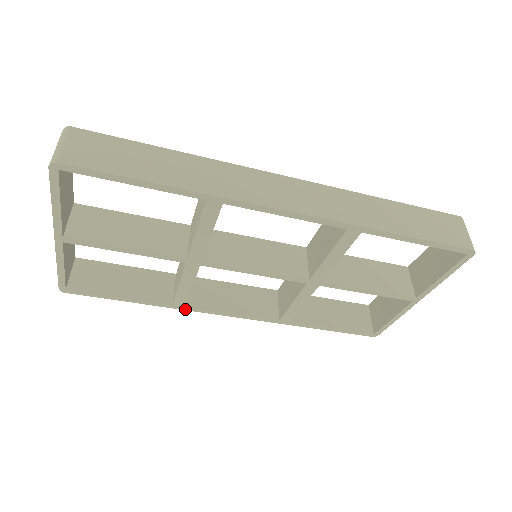
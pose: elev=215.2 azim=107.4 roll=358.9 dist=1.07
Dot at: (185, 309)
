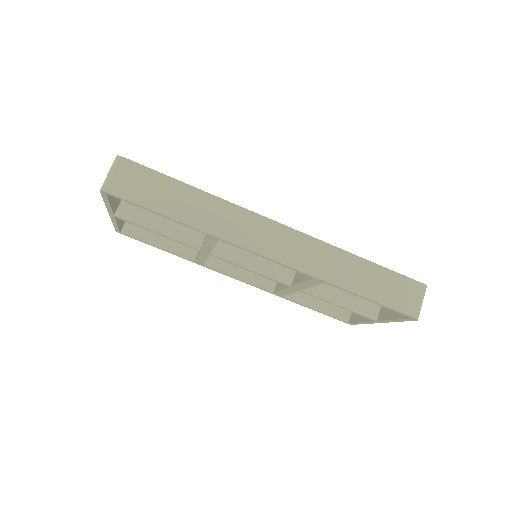
Dot at: (204, 266)
